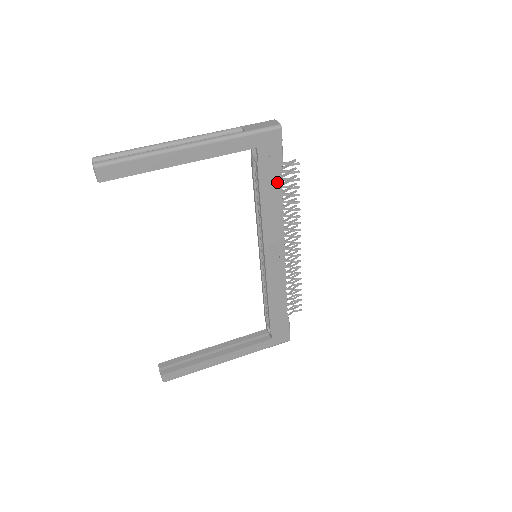
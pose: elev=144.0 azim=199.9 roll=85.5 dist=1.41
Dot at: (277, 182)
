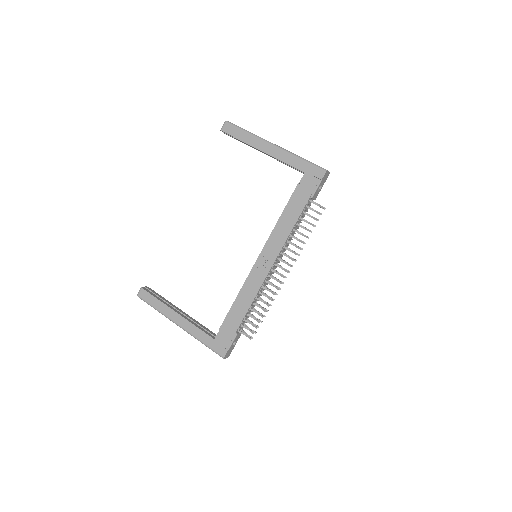
Dot at: (301, 206)
